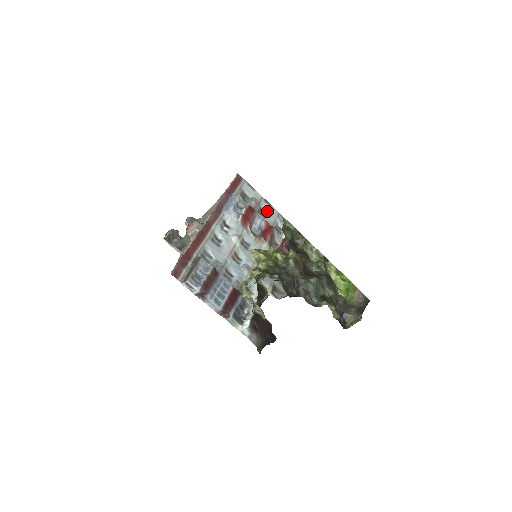
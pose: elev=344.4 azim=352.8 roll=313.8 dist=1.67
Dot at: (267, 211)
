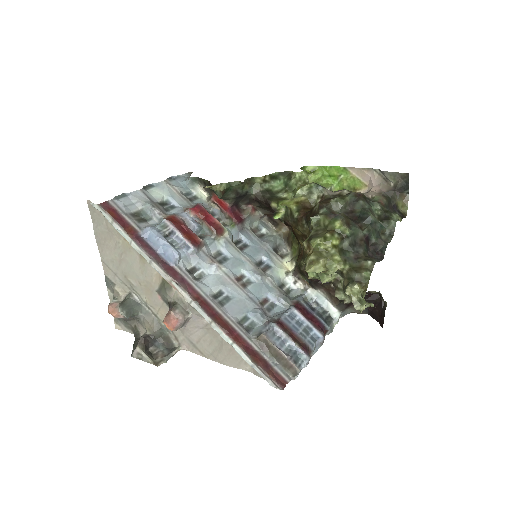
Dot at: (162, 196)
